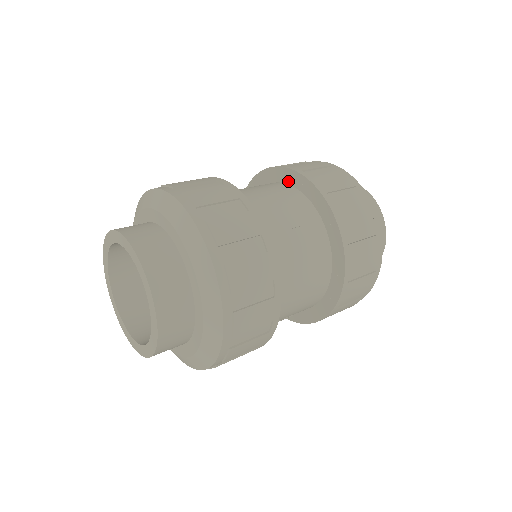
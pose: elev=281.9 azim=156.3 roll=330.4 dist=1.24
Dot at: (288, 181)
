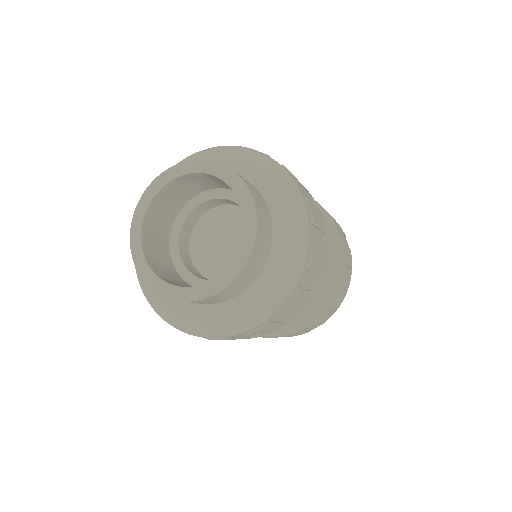
Dot at: occluded
